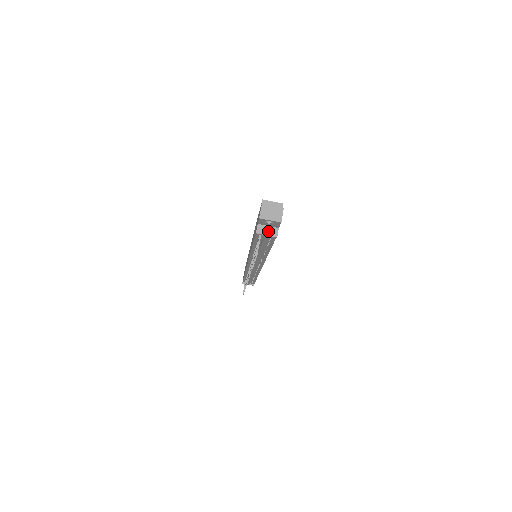
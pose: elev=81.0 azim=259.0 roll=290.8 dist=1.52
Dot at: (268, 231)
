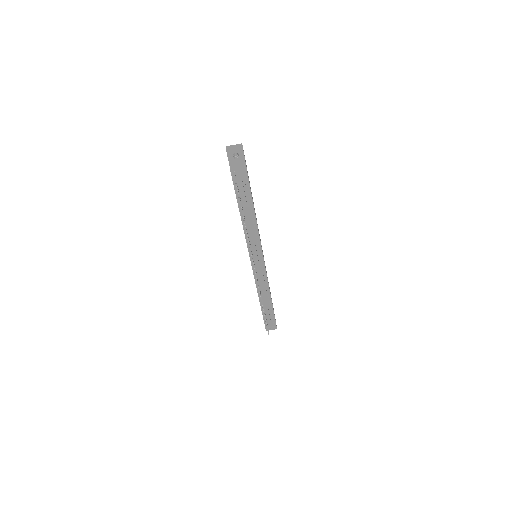
Dot at: (238, 166)
